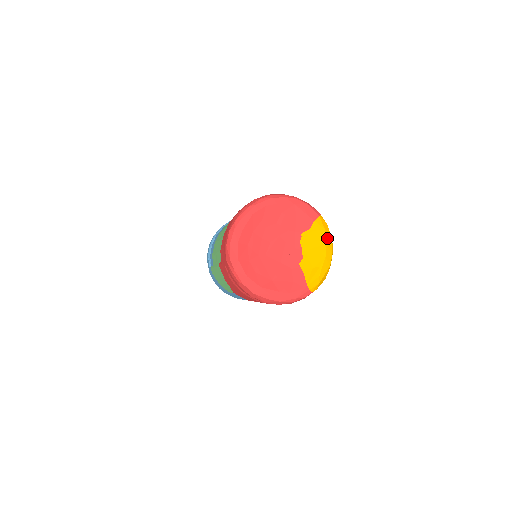
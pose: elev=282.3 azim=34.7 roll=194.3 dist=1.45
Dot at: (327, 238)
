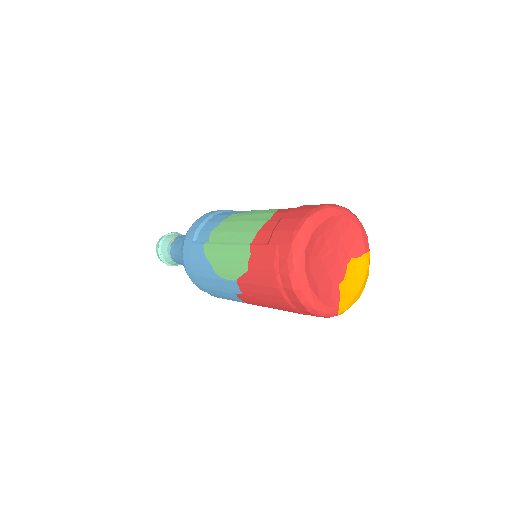
Dot at: (367, 273)
